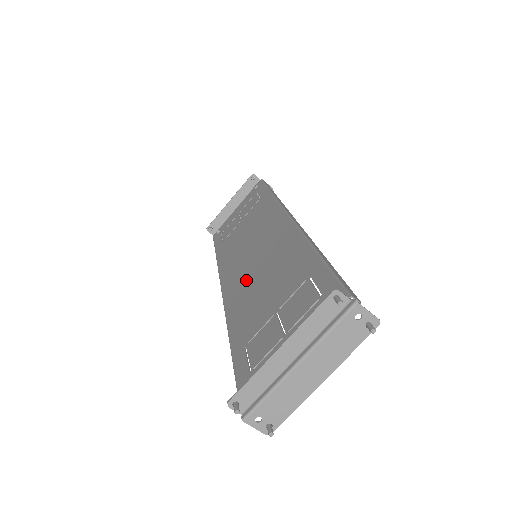
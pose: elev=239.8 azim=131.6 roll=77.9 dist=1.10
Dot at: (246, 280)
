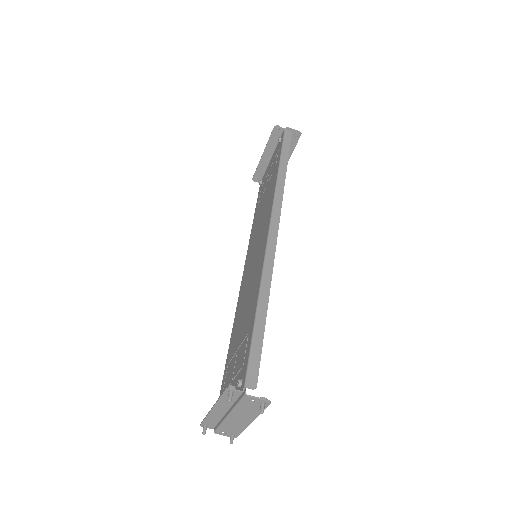
Dot at: (245, 285)
